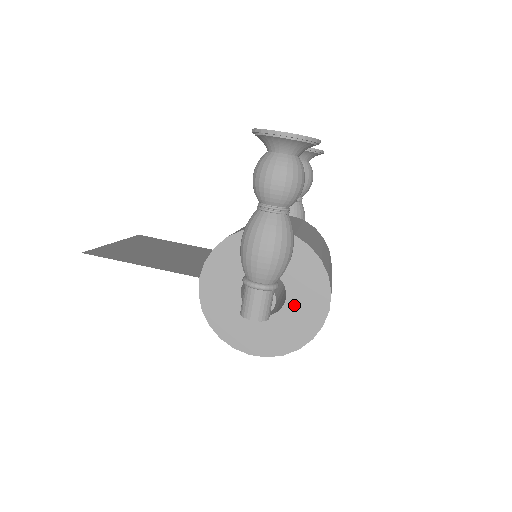
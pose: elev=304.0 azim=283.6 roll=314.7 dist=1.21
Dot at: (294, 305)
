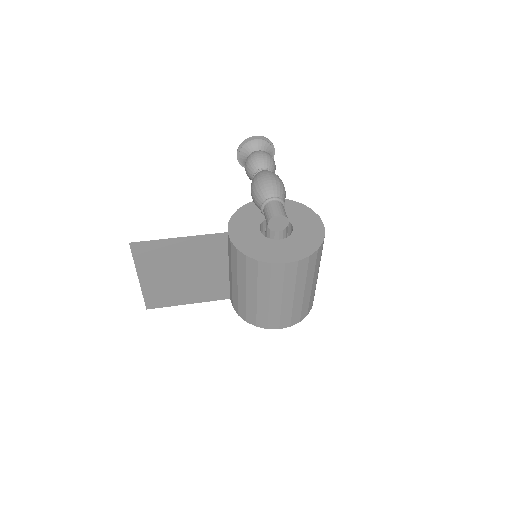
Dot at: (300, 228)
